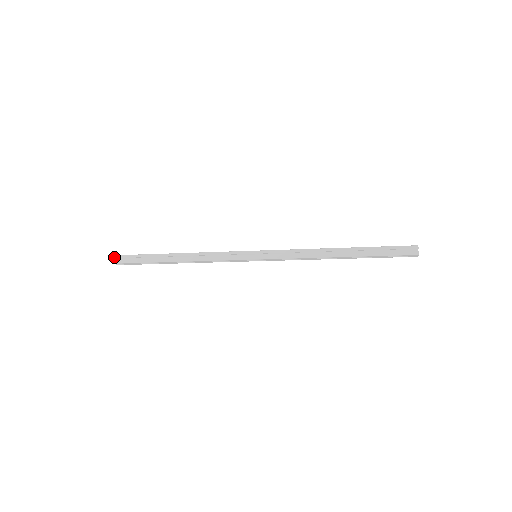
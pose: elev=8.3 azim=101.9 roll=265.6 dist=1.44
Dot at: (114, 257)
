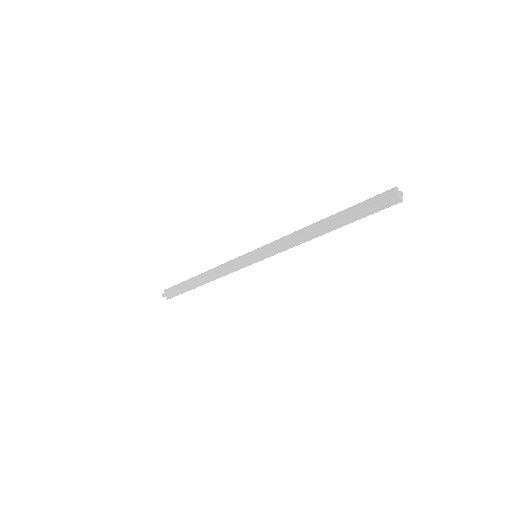
Dot at: (164, 291)
